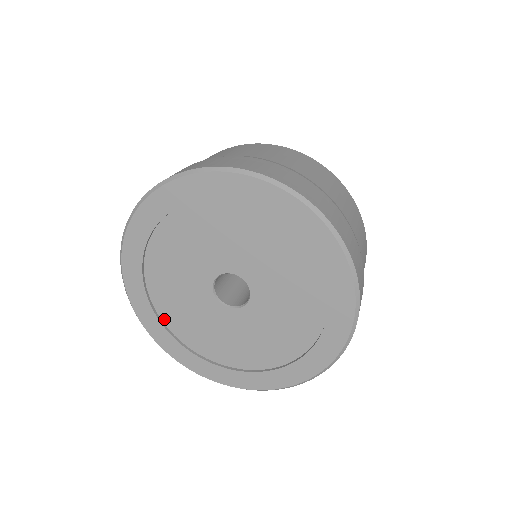
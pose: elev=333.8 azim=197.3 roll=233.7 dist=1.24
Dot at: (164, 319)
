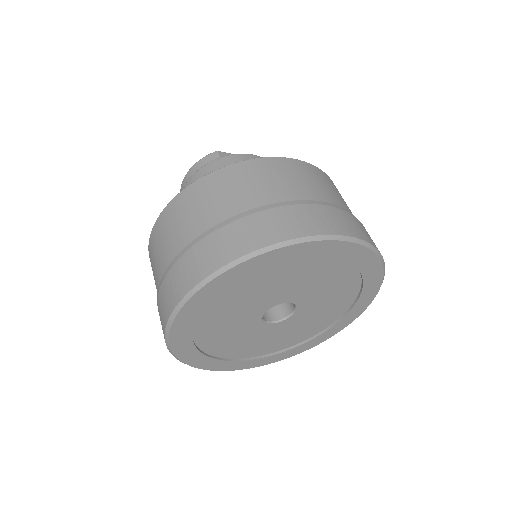
Dot at: (221, 356)
